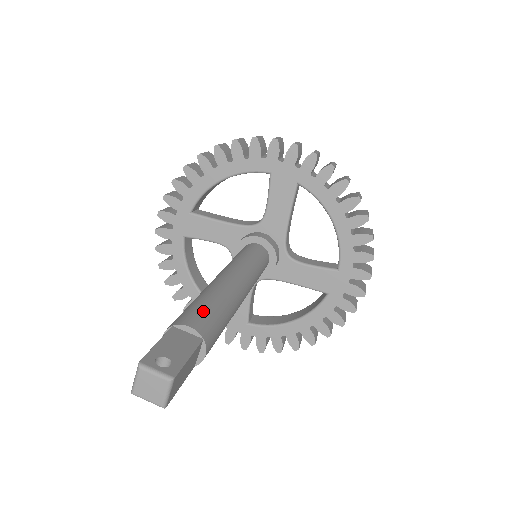
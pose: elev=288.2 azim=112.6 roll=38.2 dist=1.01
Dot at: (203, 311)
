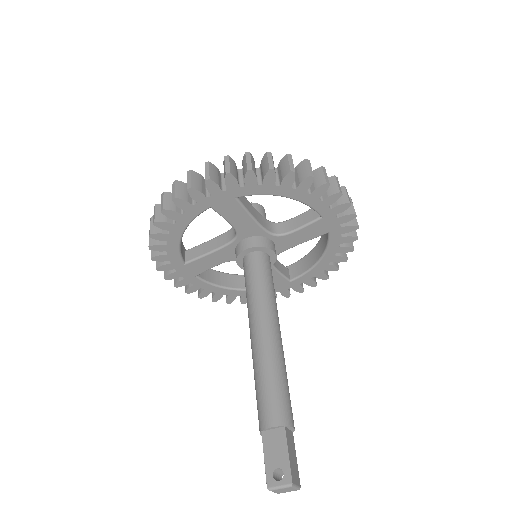
Dot at: (268, 400)
